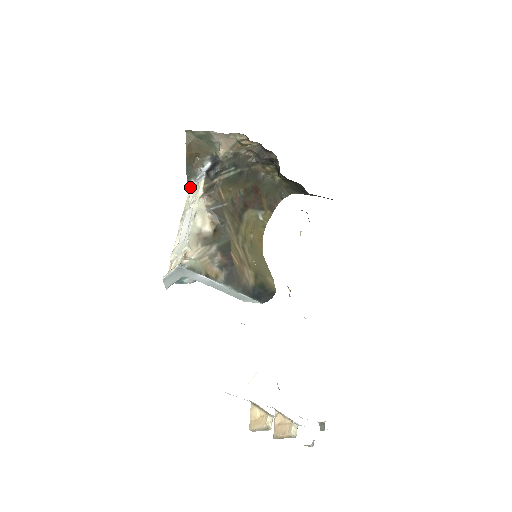
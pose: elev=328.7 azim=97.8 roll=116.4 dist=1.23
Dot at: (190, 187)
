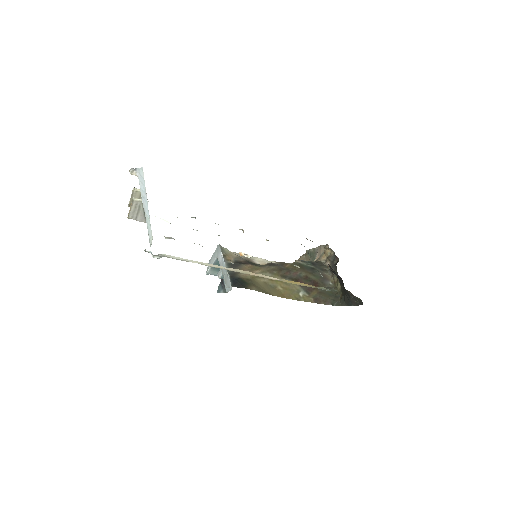
Dot at: occluded
